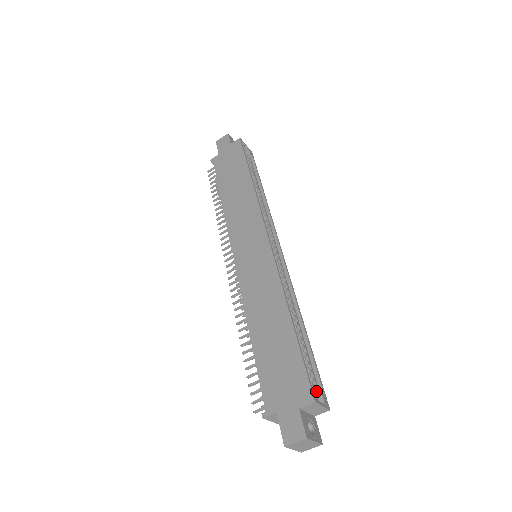
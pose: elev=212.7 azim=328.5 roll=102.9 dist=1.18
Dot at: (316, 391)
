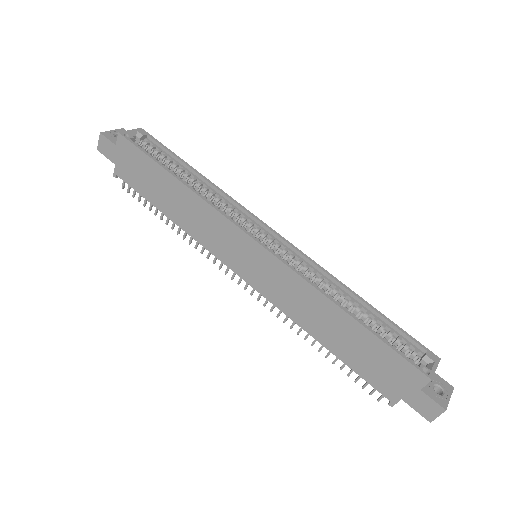
Dot at: (417, 352)
